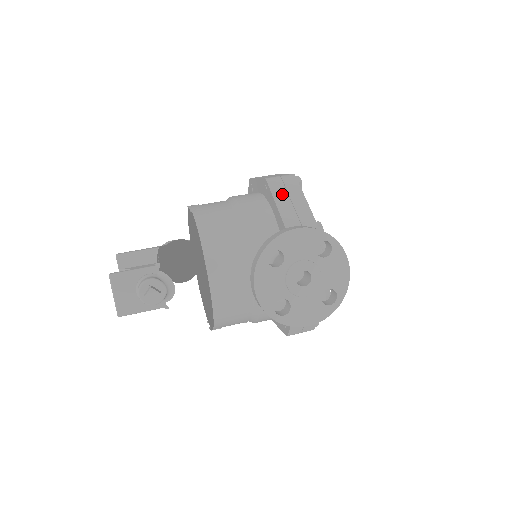
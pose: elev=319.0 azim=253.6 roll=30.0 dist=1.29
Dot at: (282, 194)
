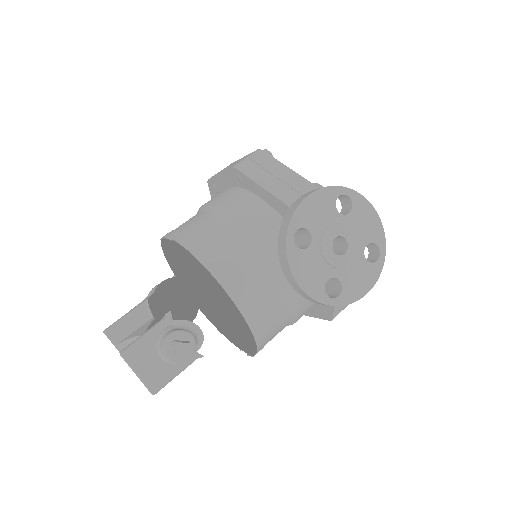
Dot at: (261, 174)
